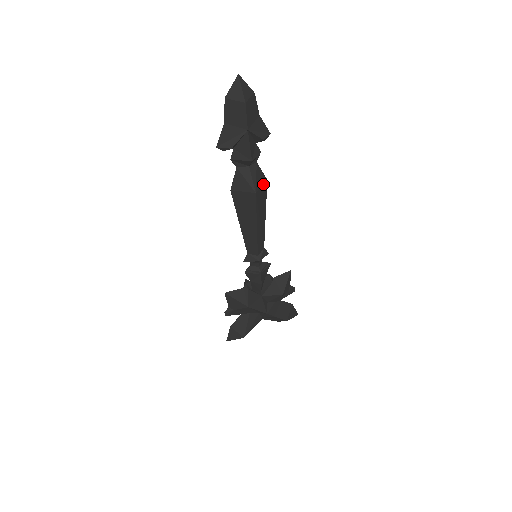
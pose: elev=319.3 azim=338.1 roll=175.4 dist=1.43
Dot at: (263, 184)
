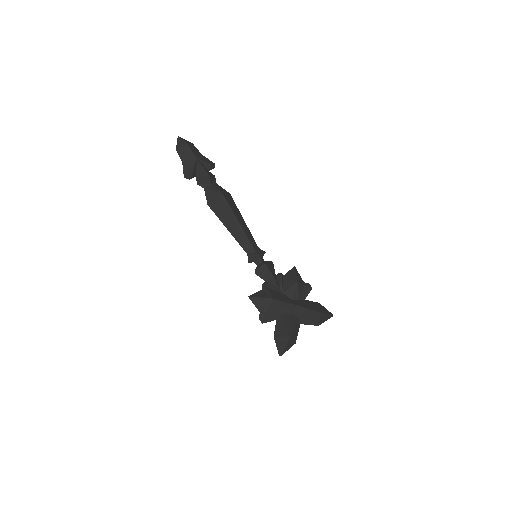
Dot at: (227, 194)
